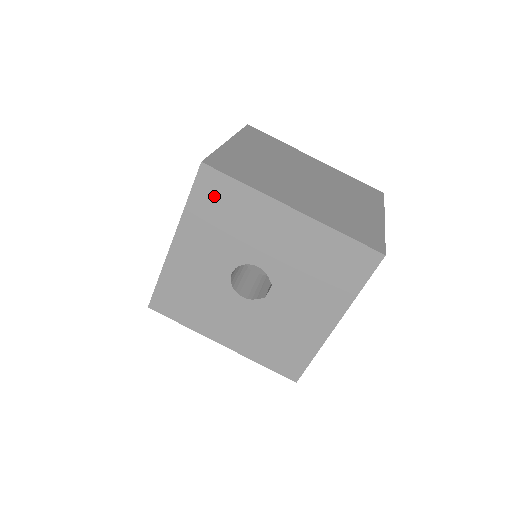
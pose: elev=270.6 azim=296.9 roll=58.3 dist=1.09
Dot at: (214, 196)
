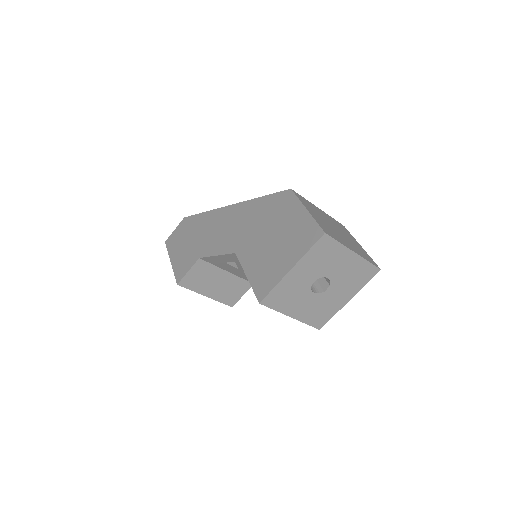
Dot at: (323, 248)
